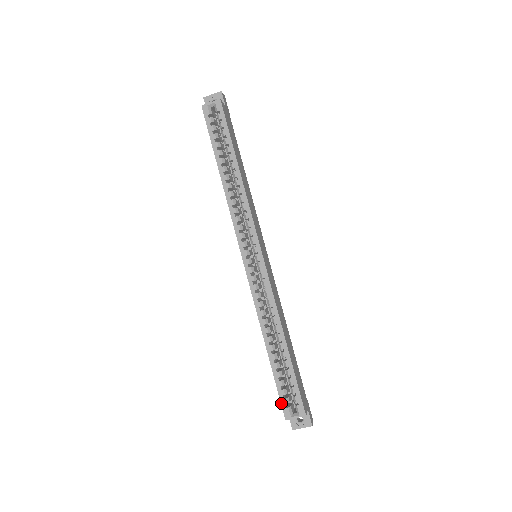
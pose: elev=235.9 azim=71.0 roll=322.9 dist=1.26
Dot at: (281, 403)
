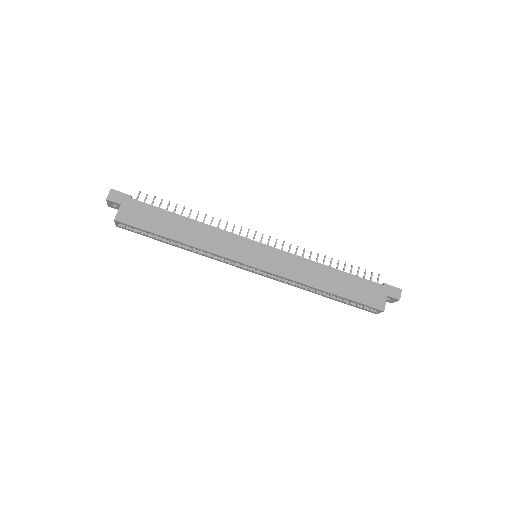
Dot at: occluded
